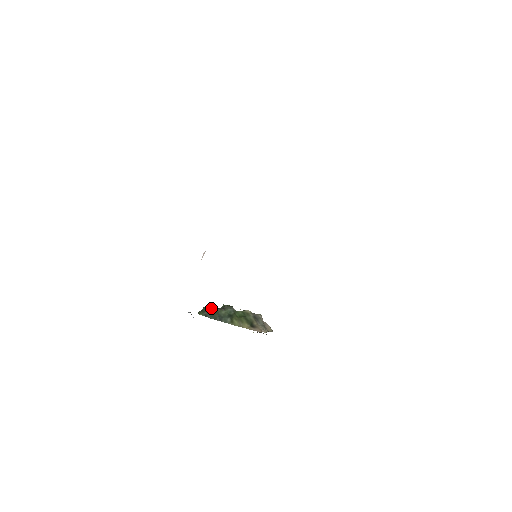
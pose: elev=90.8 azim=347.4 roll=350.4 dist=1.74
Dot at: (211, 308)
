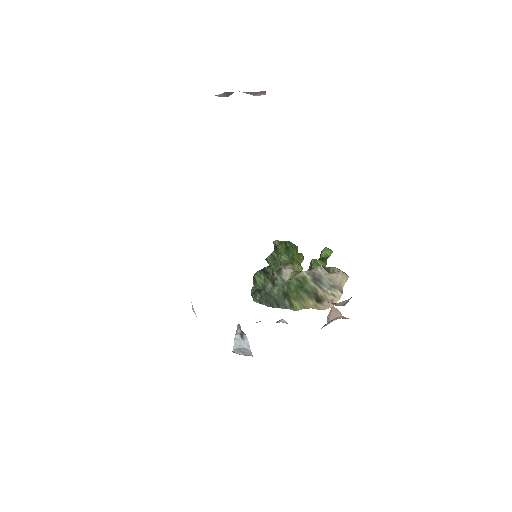
Dot at: (261, 278)
